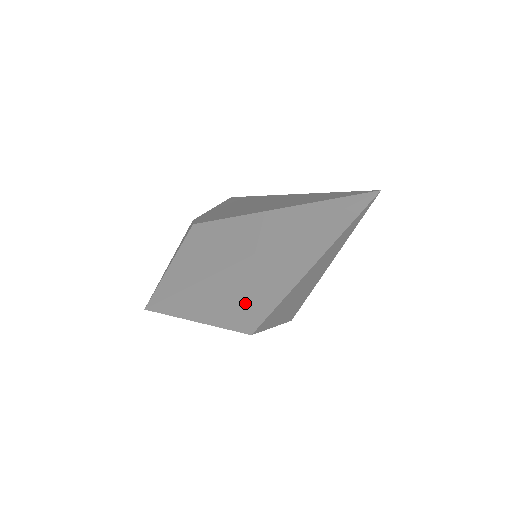
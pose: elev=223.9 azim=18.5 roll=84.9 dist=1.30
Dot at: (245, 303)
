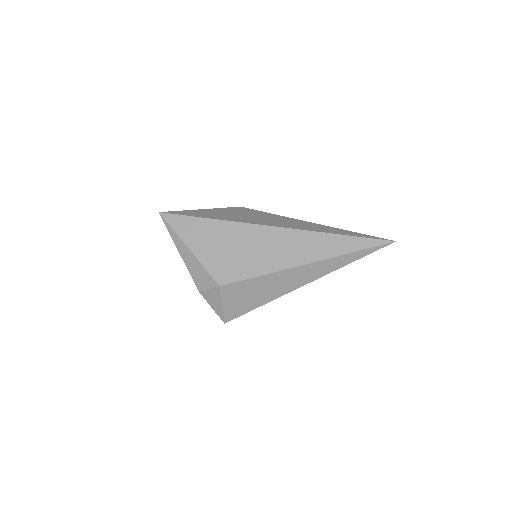
Dot at: (247, 257)
